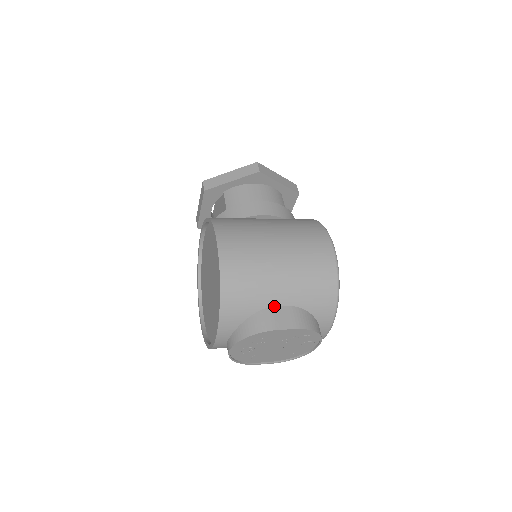
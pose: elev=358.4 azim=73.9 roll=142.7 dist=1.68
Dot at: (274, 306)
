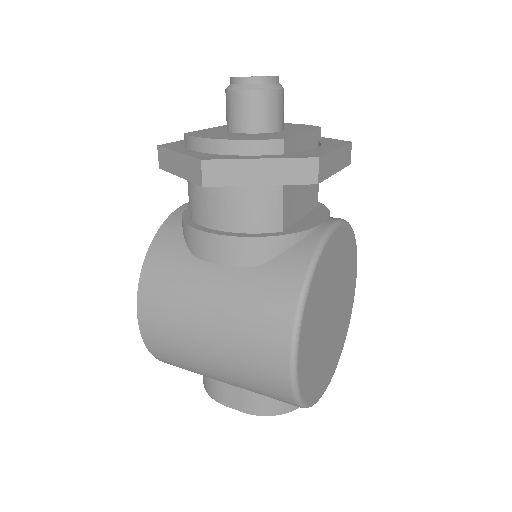
Dot at: occluded
